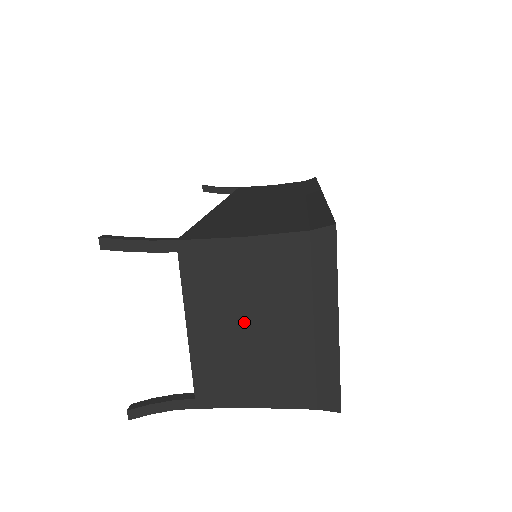
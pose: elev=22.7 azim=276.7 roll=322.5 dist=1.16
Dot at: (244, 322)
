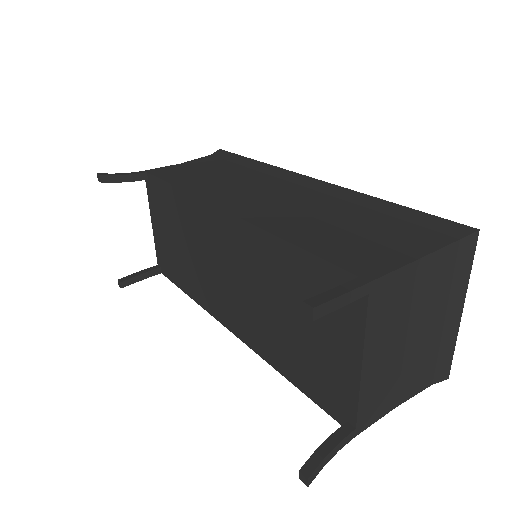
Dot at: (402, 338)
